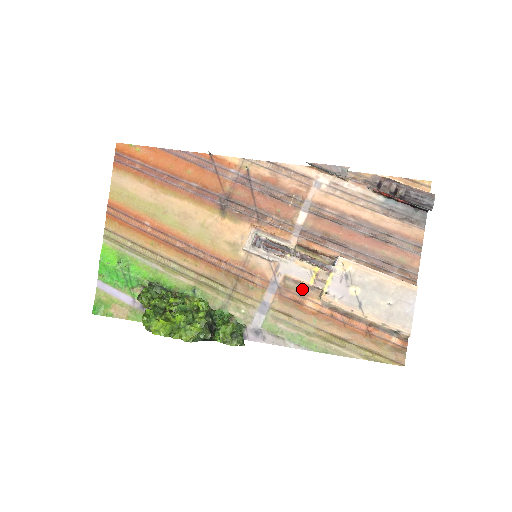
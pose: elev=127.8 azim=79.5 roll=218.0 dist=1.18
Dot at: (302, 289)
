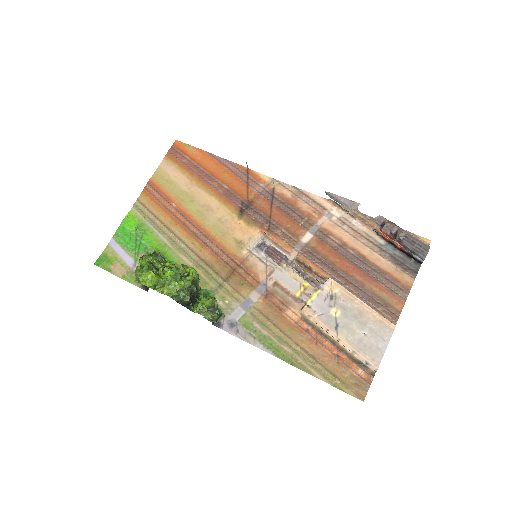
Dot at: (287, 298)
